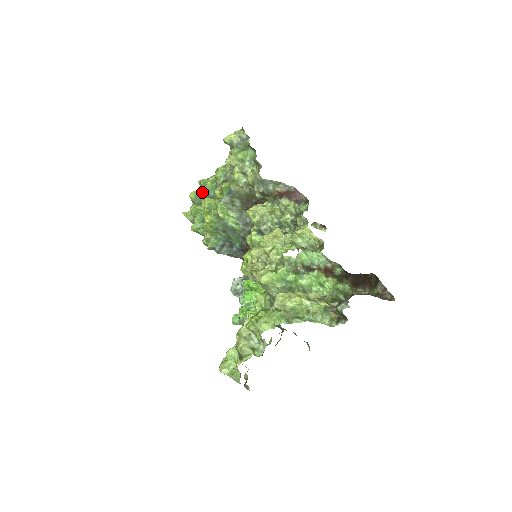
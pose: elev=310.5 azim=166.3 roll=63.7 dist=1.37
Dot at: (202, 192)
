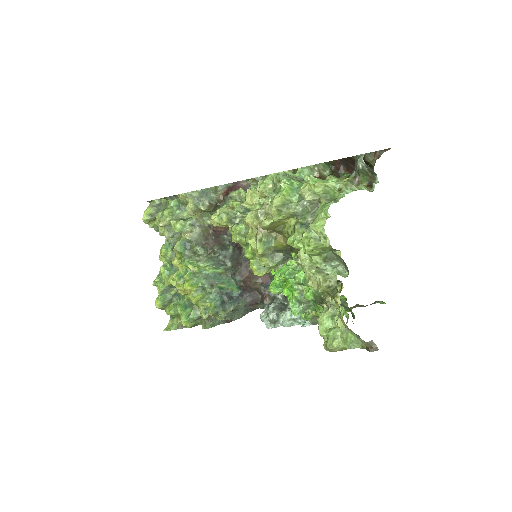
Dot at: (164, 288)
